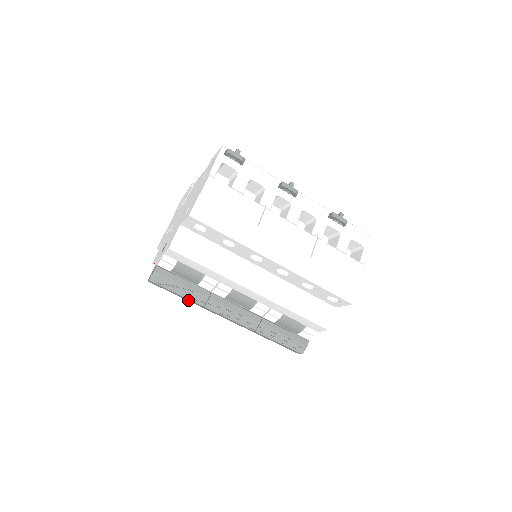
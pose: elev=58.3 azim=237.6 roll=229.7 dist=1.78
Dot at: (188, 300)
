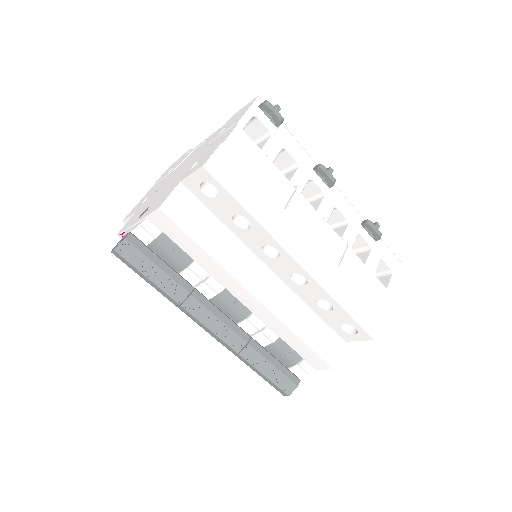
Dot at: (160, 291)
